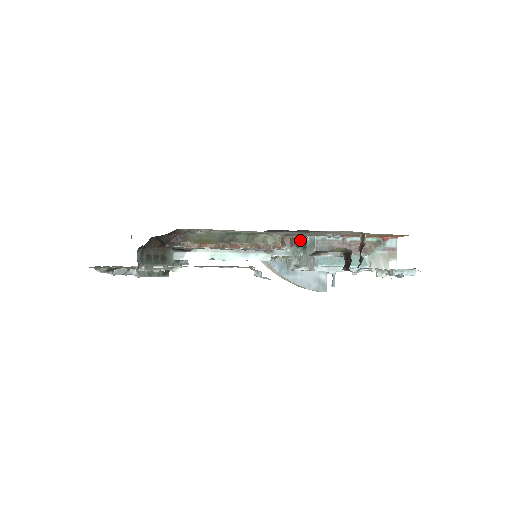
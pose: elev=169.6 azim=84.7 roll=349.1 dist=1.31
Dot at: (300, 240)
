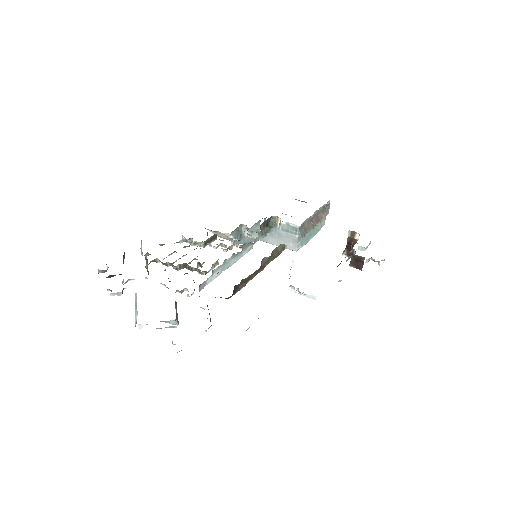
Dot at: (268, 220)
